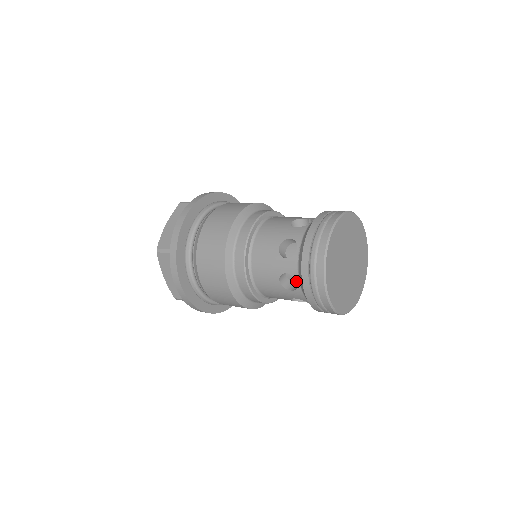
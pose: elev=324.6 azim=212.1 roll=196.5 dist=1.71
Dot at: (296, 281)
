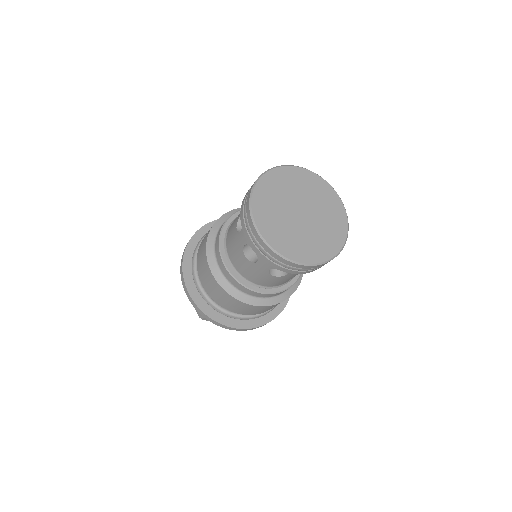
Dot at: occluded
